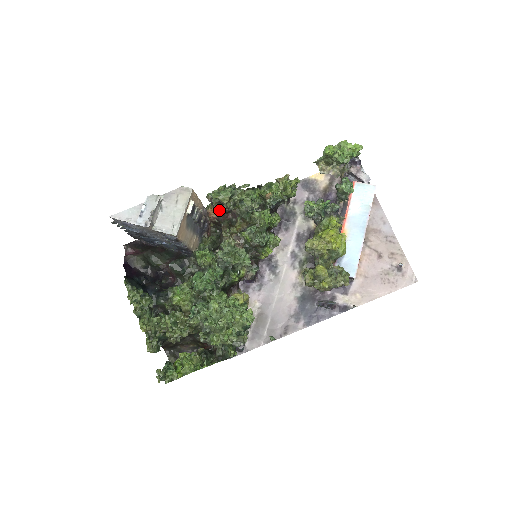
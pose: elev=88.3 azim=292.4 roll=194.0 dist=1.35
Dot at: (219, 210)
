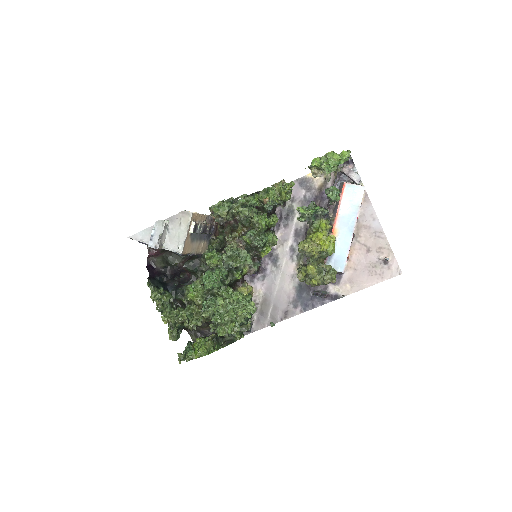
Dot at: (220, 221)
